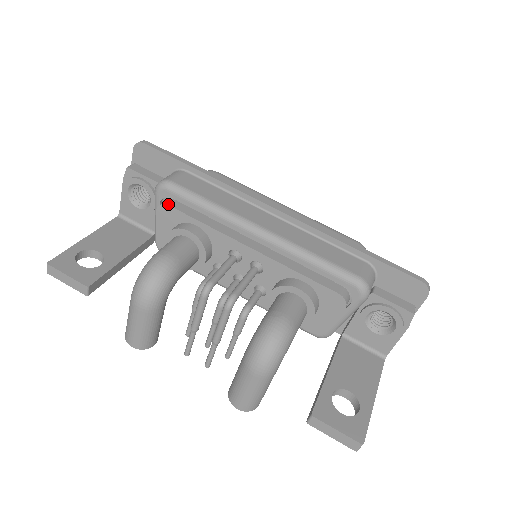
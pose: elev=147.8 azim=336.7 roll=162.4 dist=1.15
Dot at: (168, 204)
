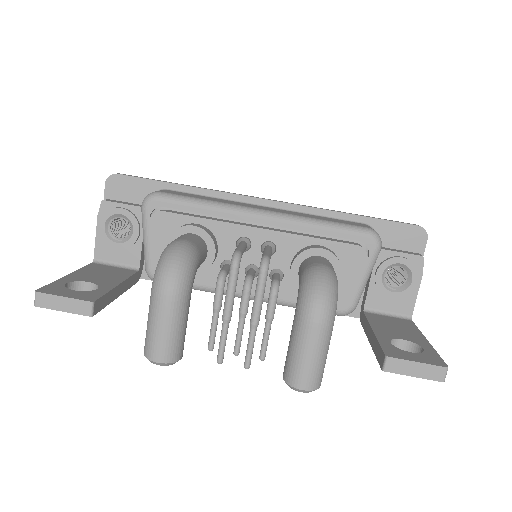
Dot at: (162, 210)
